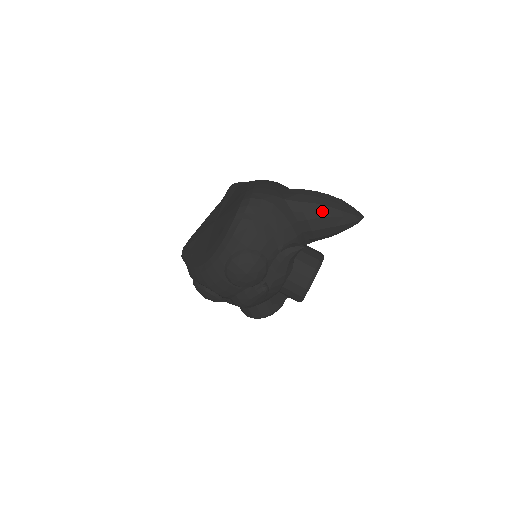
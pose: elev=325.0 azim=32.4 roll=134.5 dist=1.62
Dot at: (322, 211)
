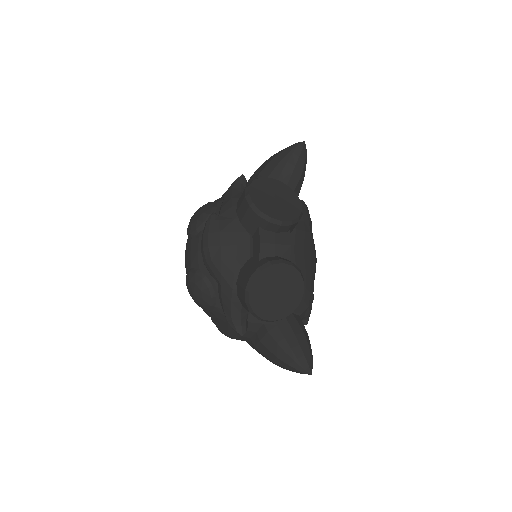
Dot at: occluded
